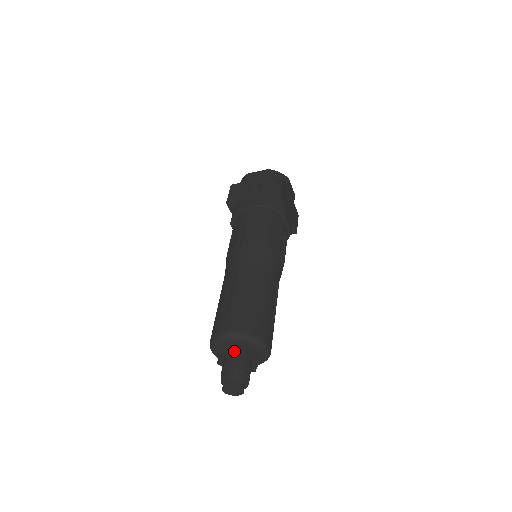
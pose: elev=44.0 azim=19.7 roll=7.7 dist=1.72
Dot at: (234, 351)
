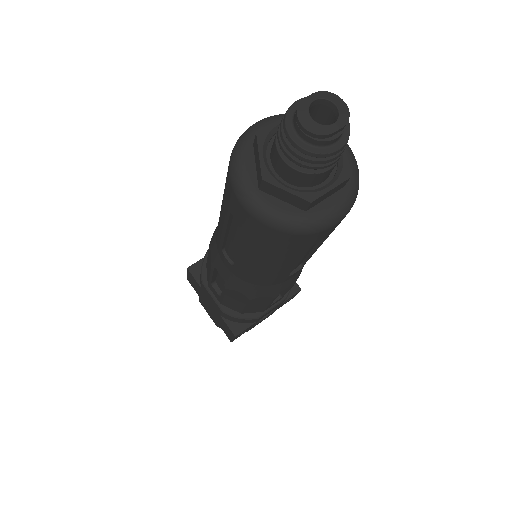
Dot at: occluded
